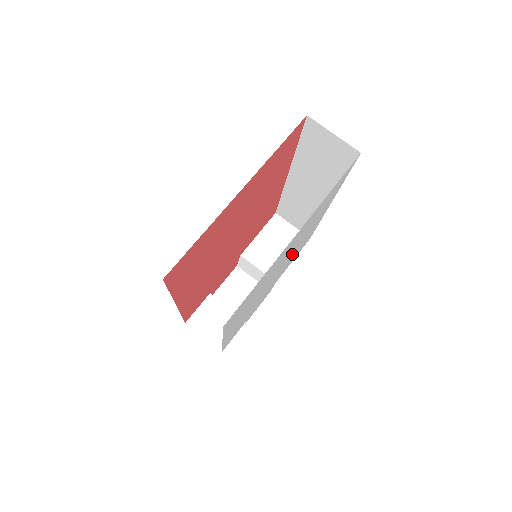
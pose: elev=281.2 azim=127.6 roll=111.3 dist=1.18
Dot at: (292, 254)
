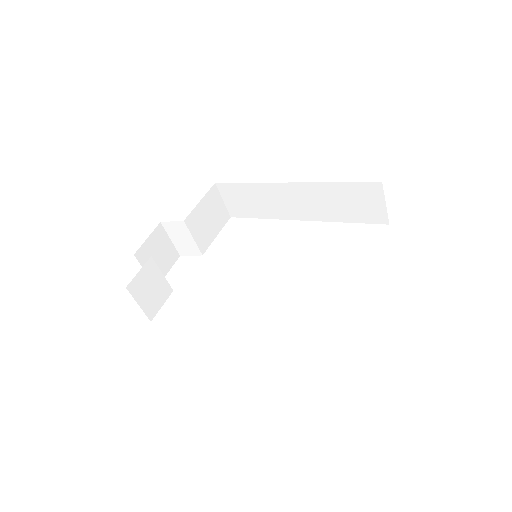
Dot at: occluded
